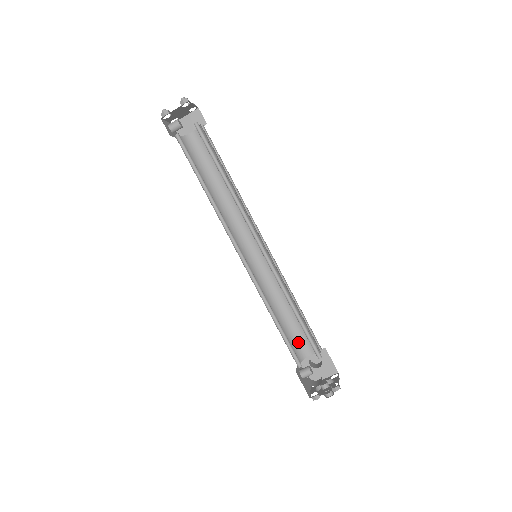
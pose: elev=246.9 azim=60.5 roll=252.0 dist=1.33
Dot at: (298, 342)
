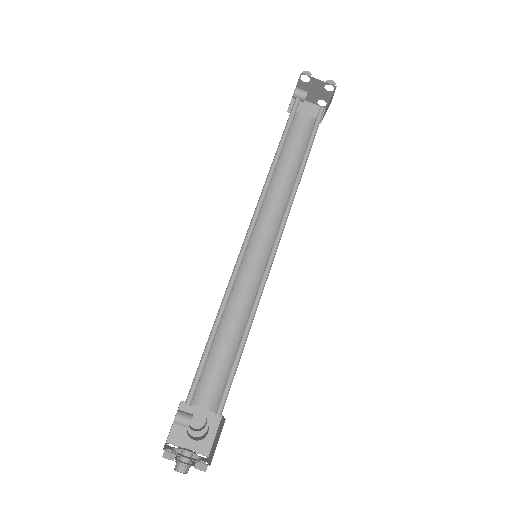
Dot at: (204, 380)
